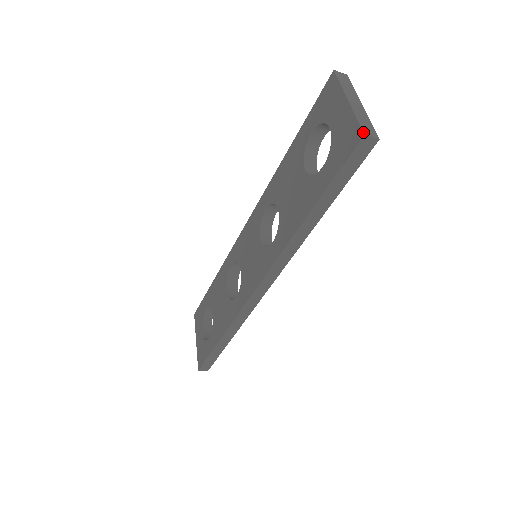
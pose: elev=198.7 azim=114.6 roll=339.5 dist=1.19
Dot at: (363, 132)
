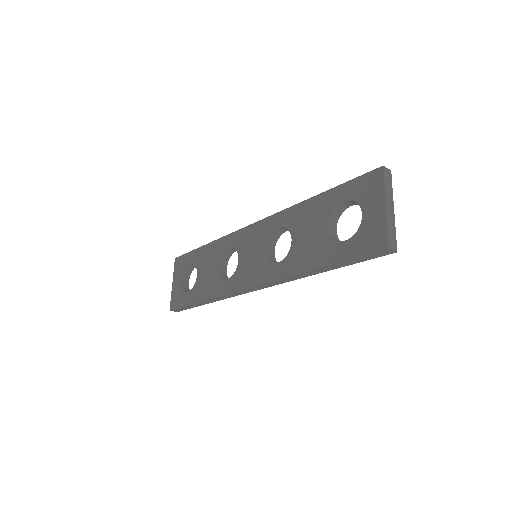
Dot at: (389, 245)
